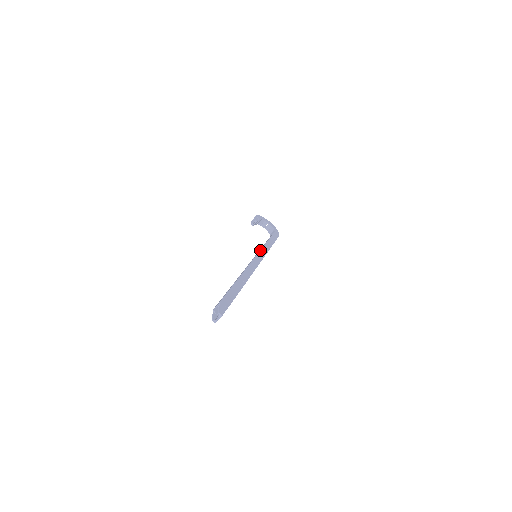
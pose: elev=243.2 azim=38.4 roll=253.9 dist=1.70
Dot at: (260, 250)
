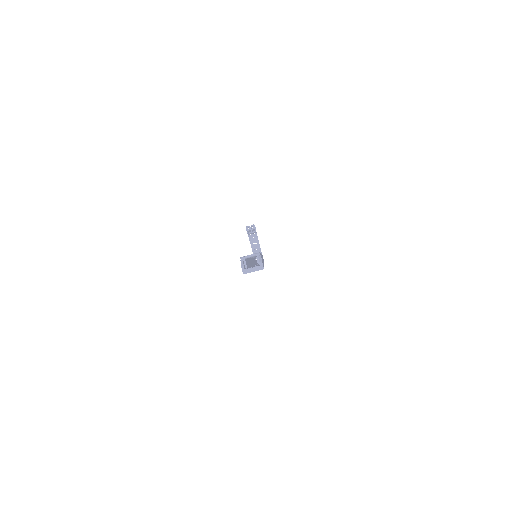
Dot at: occluded
